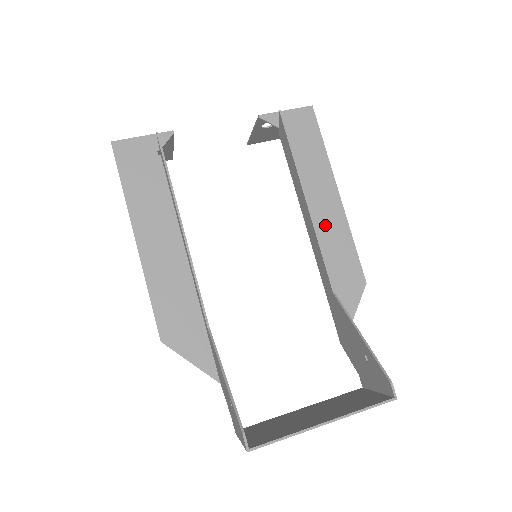
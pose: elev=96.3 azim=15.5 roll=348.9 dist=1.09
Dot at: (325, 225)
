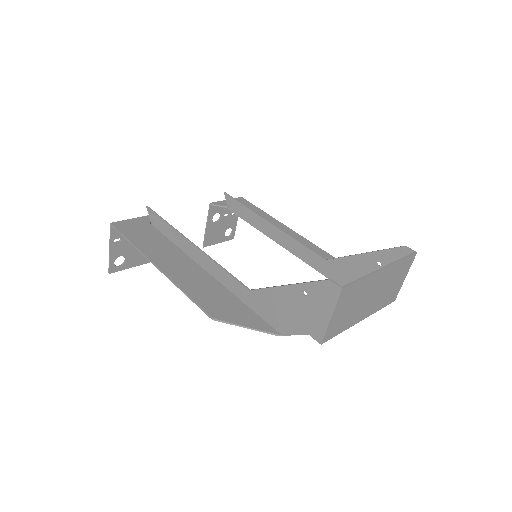
Dot at: occluded
